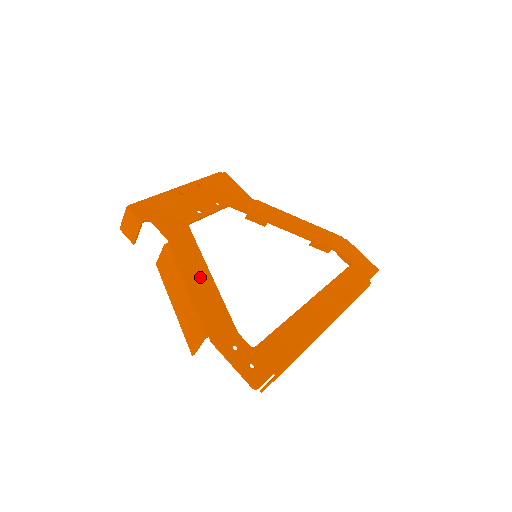
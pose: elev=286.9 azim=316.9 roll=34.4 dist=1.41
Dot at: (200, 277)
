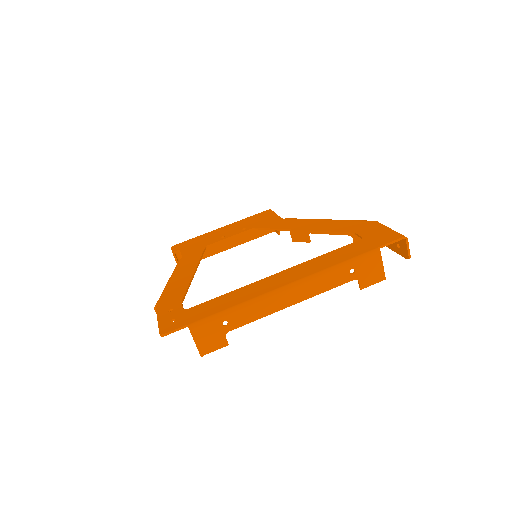
Dot at: (184, 273)
